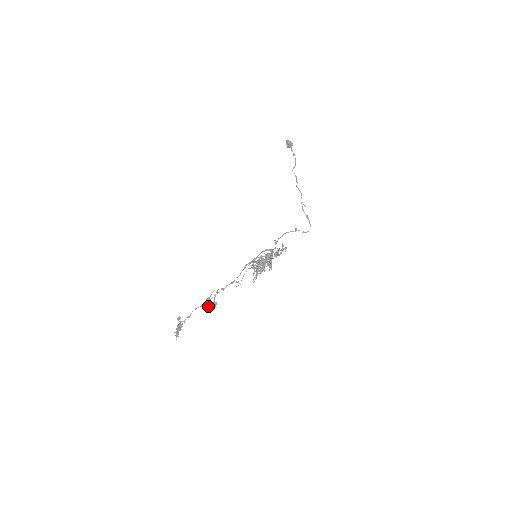
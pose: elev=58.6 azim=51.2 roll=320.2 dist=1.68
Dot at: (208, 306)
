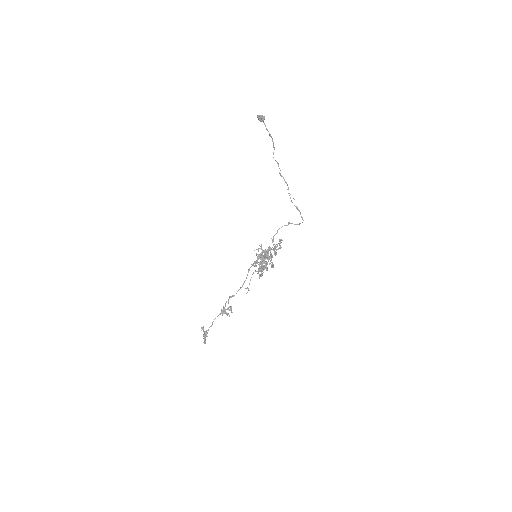
Dot at: occluded
